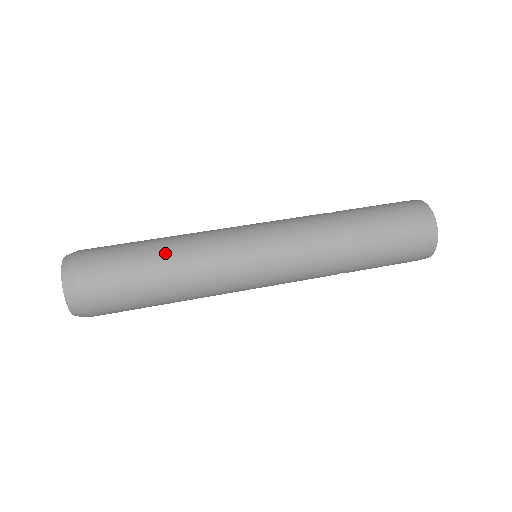
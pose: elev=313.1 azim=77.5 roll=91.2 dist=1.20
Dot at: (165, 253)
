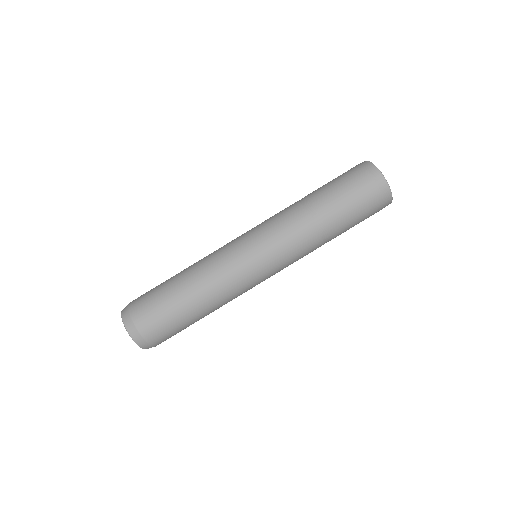
Dot at: (188, 283)
